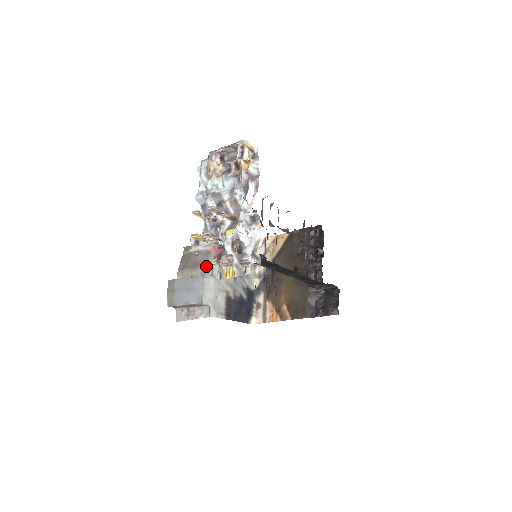
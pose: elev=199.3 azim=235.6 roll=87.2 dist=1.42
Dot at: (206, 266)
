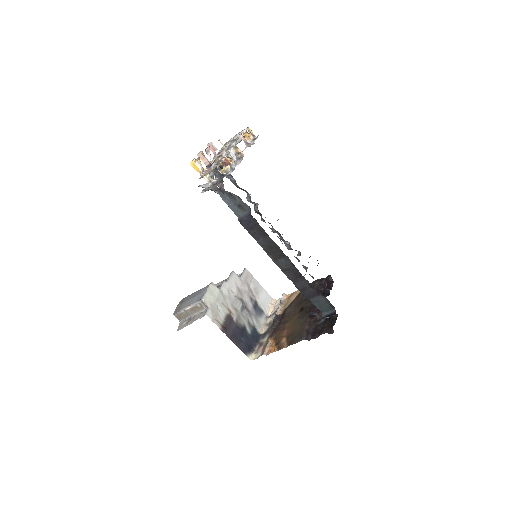
Dot at: (217, 287)
